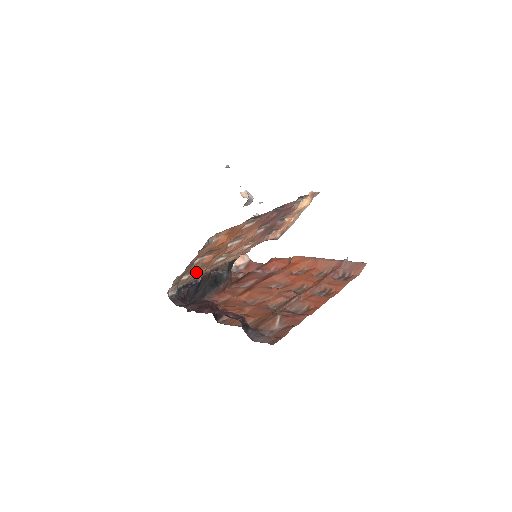
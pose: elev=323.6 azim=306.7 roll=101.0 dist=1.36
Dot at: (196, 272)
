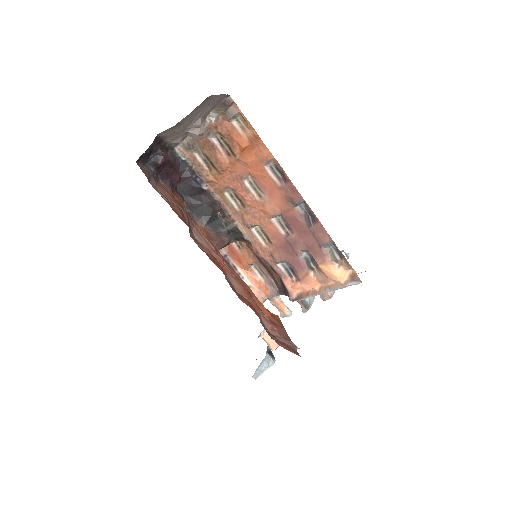
Dot at: (209, 171)
